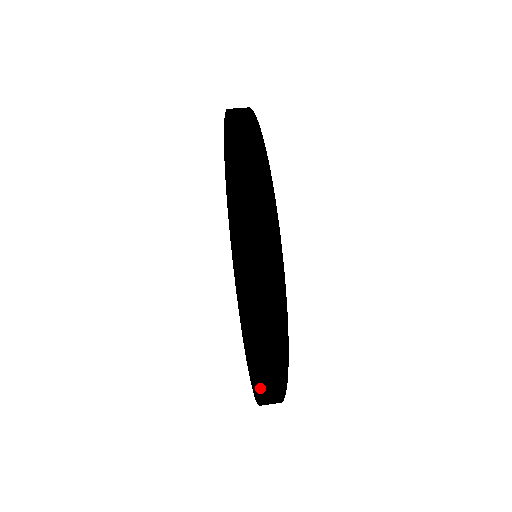
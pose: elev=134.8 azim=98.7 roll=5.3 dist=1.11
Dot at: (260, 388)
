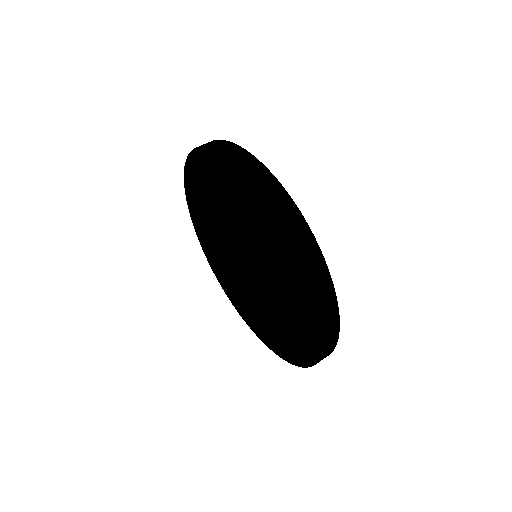
Dot at: (235, 298)
